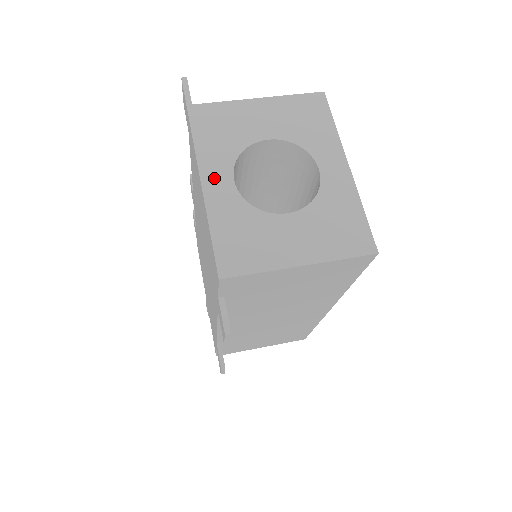
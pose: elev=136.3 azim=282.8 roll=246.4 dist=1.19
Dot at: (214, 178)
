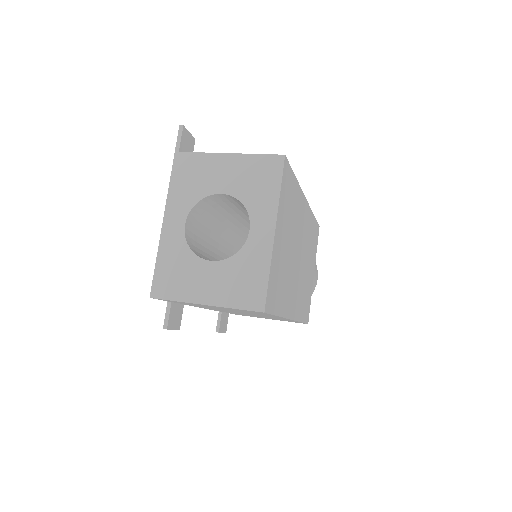
Dot at: (172, 219)
